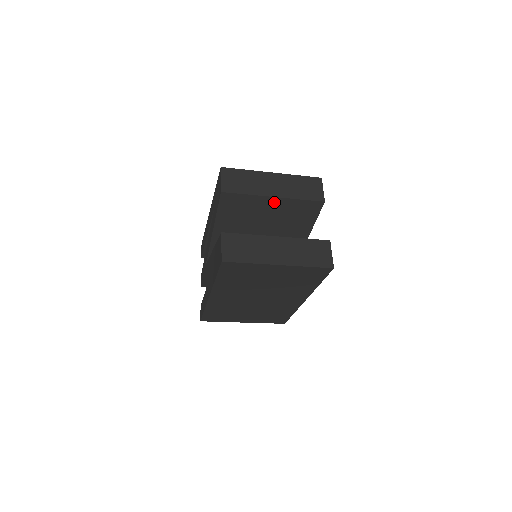
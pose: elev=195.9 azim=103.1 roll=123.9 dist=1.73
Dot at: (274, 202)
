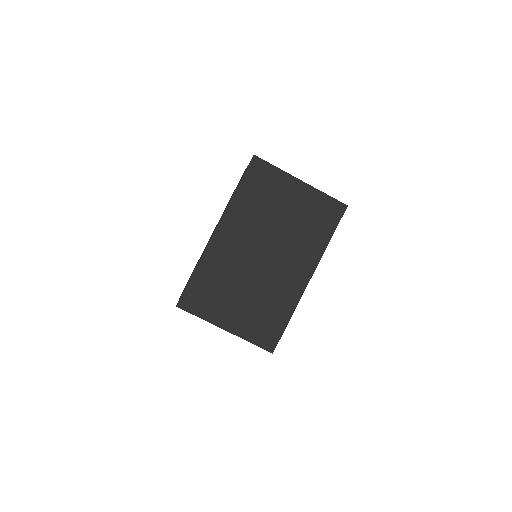
Dot at: occluded
